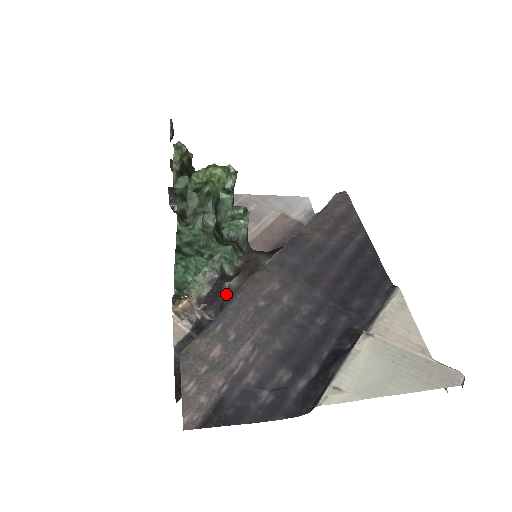
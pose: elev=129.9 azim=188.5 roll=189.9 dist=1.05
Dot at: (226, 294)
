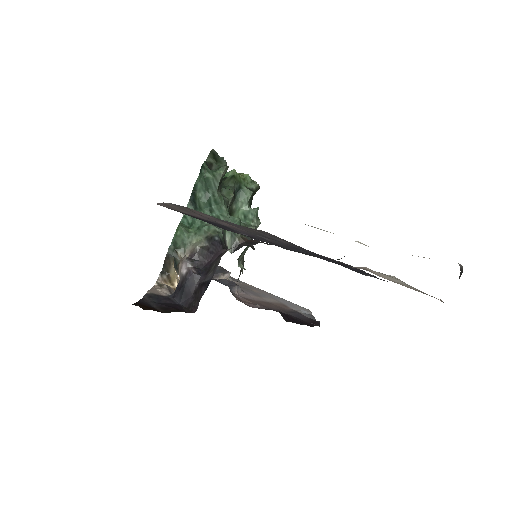
Dot at: (220, 255)
